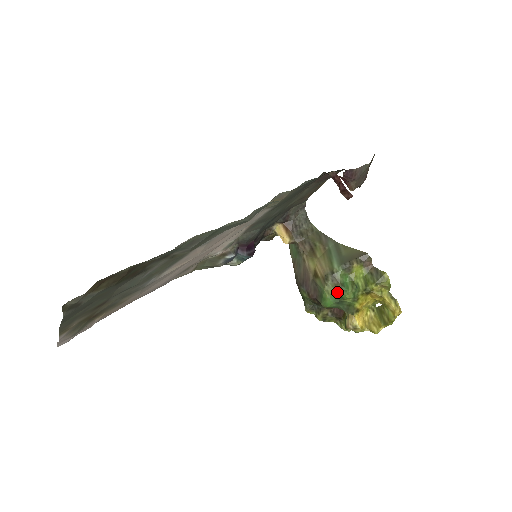
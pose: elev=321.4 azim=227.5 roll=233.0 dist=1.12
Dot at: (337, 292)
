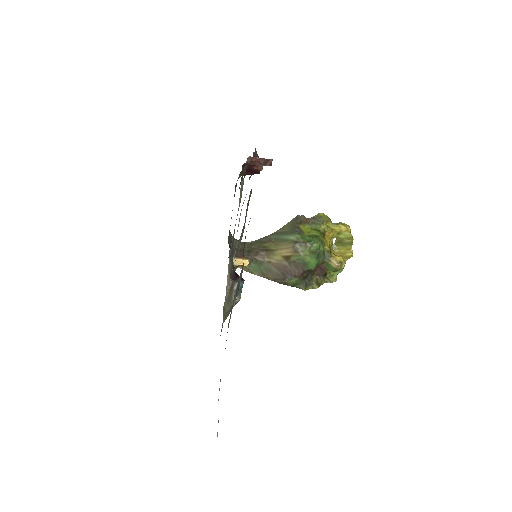
Dot at: (311, 249)
